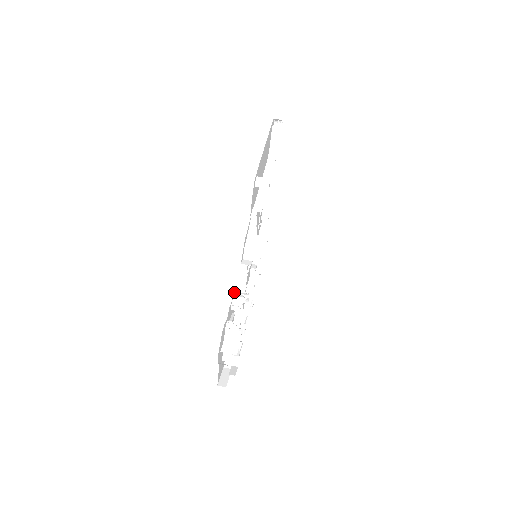
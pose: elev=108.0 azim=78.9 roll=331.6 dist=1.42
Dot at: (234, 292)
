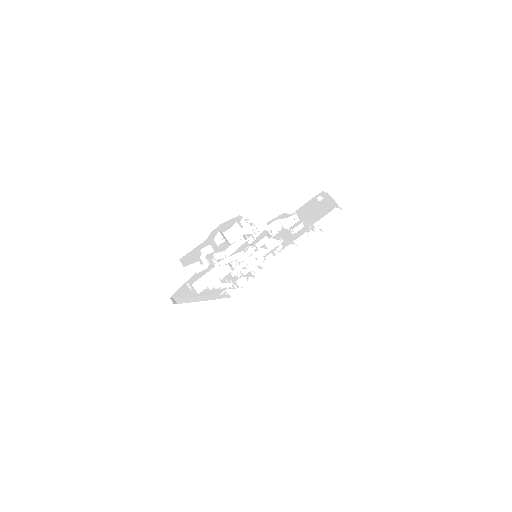
Dot at: (251, 226)
